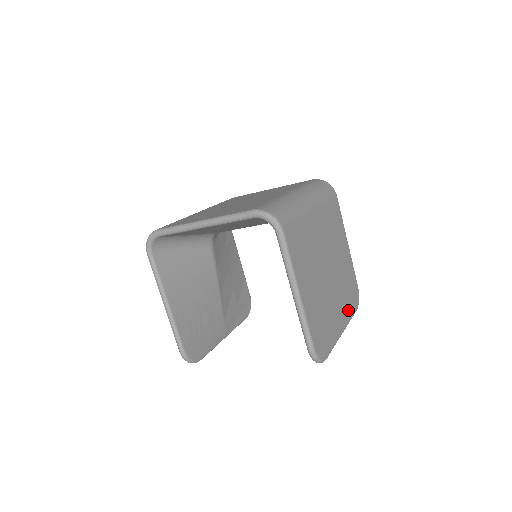
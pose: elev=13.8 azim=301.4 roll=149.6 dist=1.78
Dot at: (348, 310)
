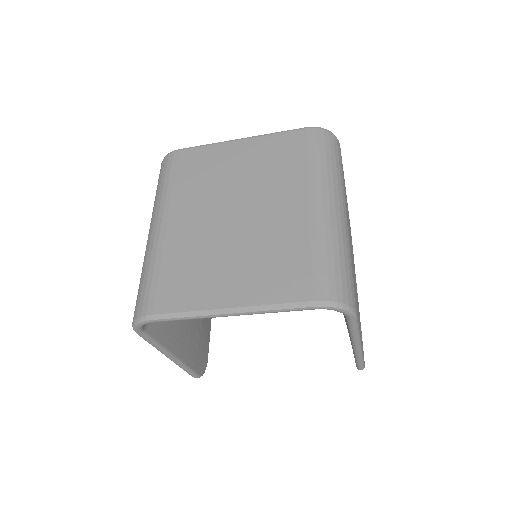
Dot at: occluded
